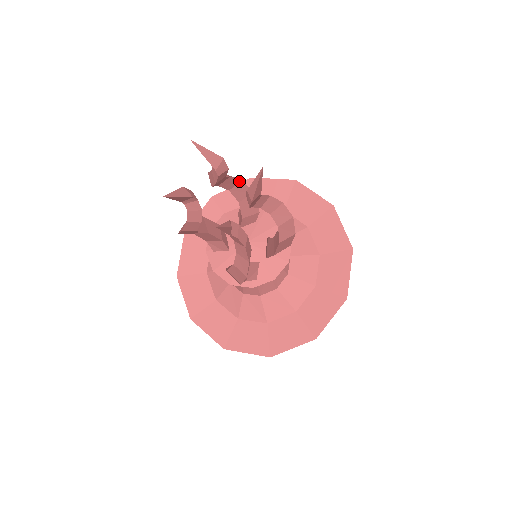
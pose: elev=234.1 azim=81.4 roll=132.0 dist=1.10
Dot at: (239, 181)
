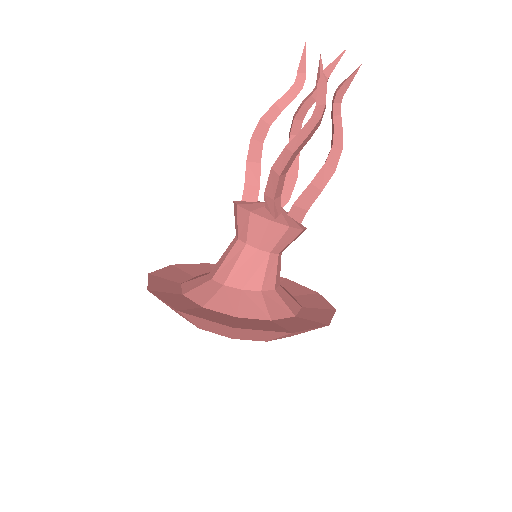
Dot at: occluded
